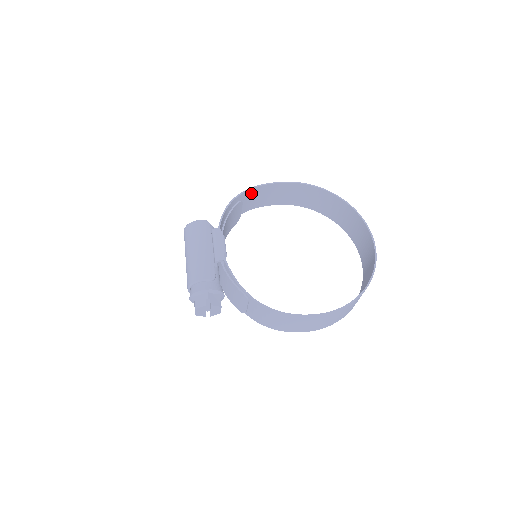
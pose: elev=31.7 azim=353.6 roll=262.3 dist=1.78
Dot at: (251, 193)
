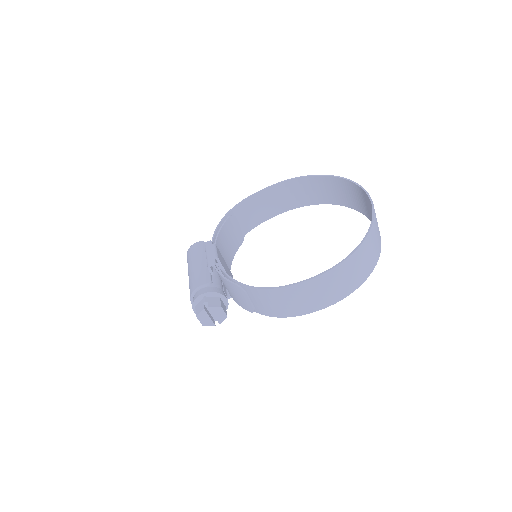
Dot at: (244, 207)
